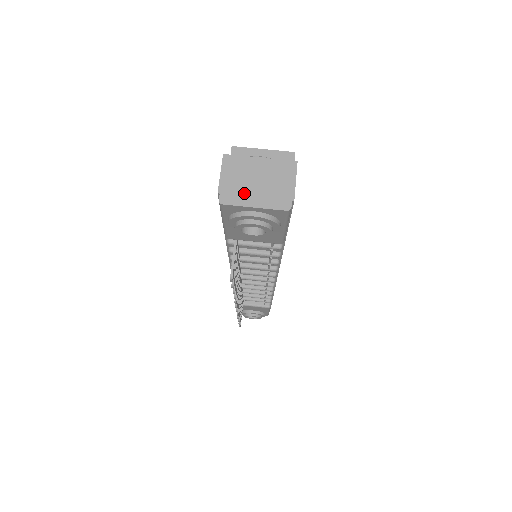
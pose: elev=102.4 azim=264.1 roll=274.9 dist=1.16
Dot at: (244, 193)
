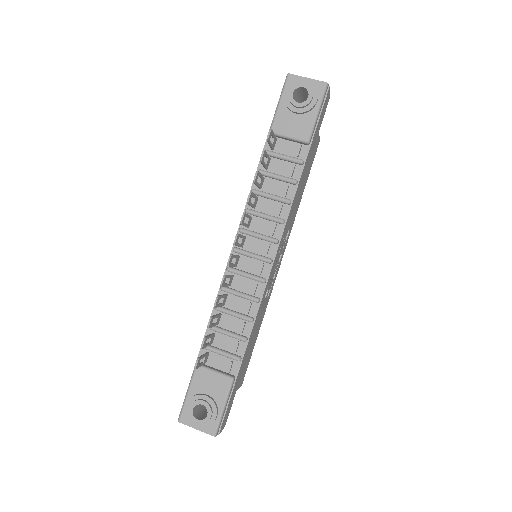
Dot at: occluded
